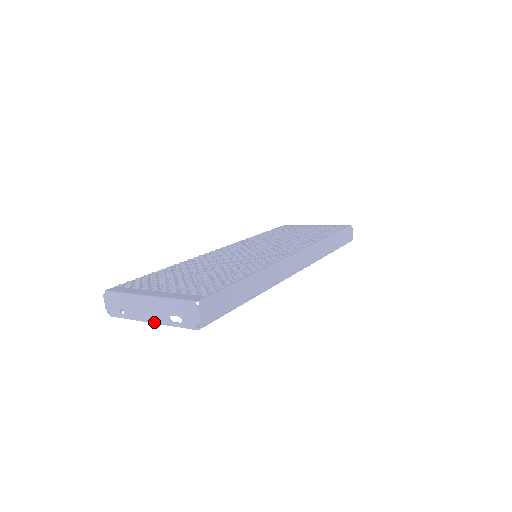
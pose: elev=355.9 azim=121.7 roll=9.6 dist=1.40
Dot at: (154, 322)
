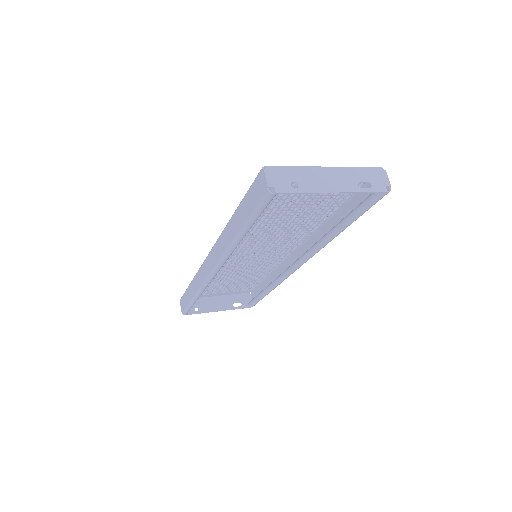
Dot at: (340, 191)
